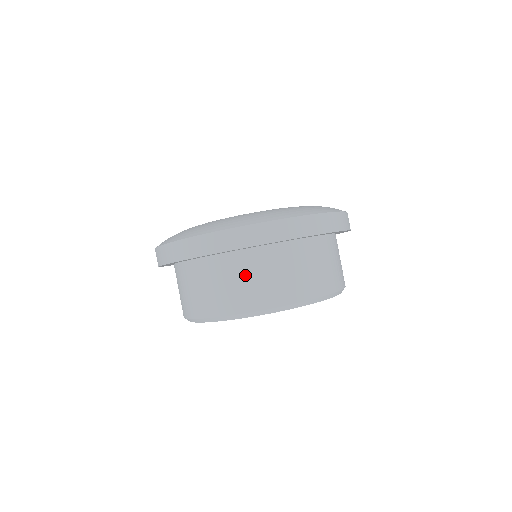
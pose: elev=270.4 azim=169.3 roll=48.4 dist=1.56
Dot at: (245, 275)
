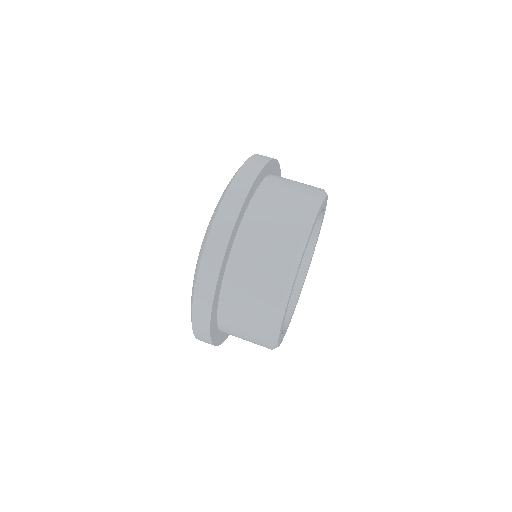
Dot at: (252, 269)
